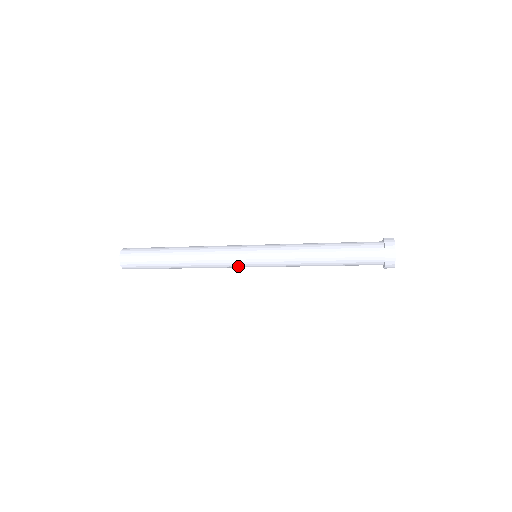
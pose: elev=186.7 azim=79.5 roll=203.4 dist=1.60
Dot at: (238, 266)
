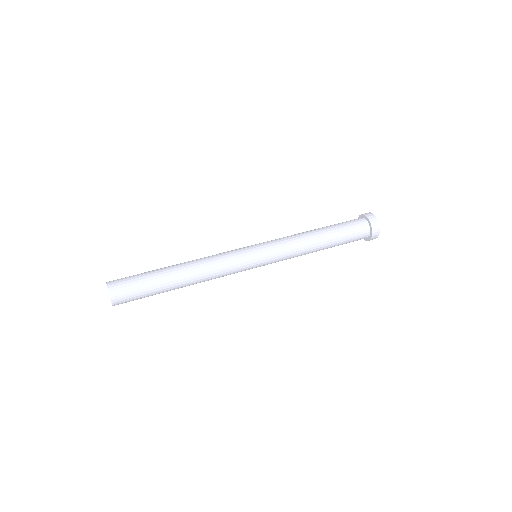
Dot at: occluded
